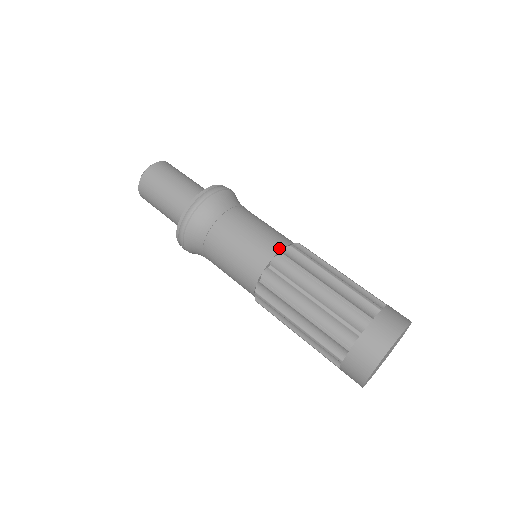
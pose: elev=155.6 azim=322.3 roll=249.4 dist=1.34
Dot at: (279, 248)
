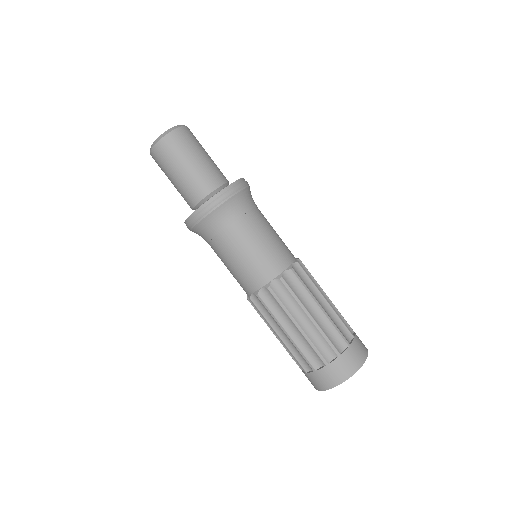
Dot at: (289, 262)
